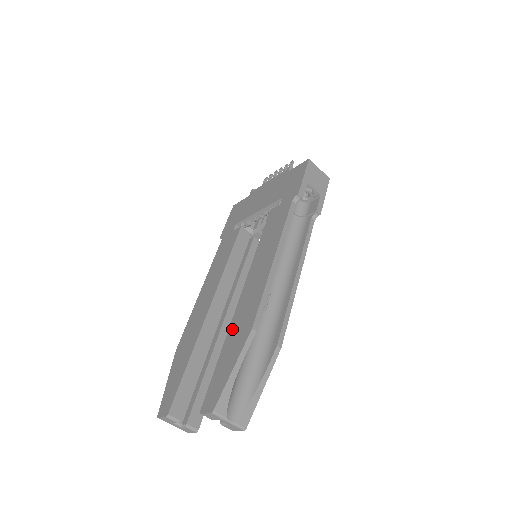
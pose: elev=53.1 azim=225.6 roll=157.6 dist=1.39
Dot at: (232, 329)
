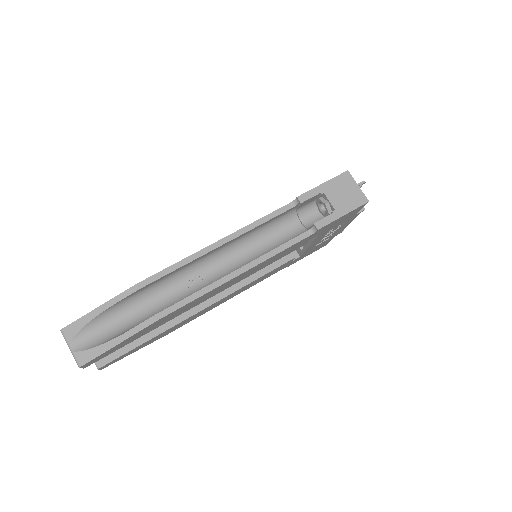
Dot at: occluded
